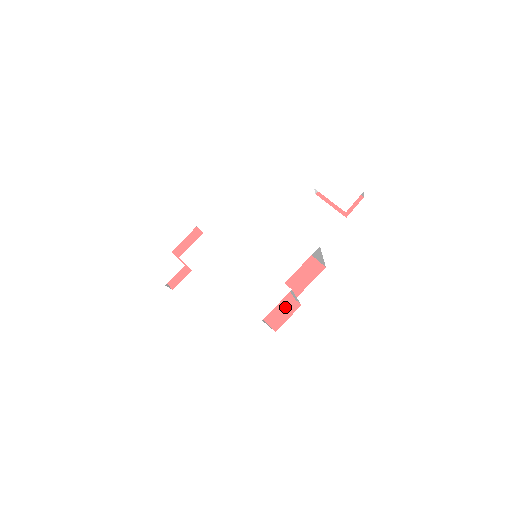
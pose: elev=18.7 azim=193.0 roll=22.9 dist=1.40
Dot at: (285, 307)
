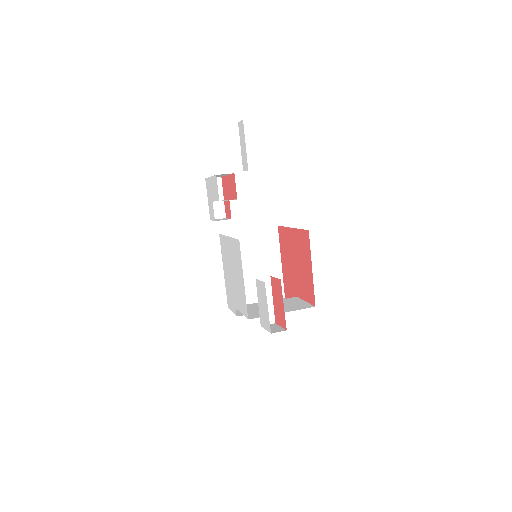
Dot at: (292, 292)
